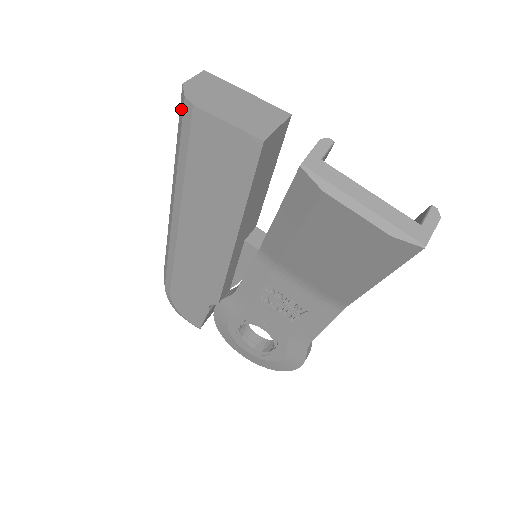
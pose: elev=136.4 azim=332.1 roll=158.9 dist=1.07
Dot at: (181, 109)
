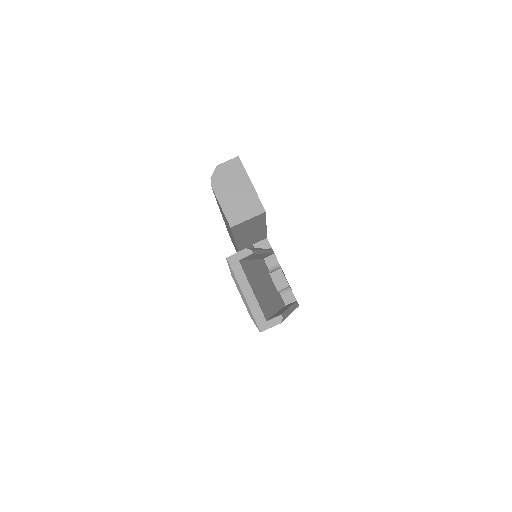
Dot at: occluded
